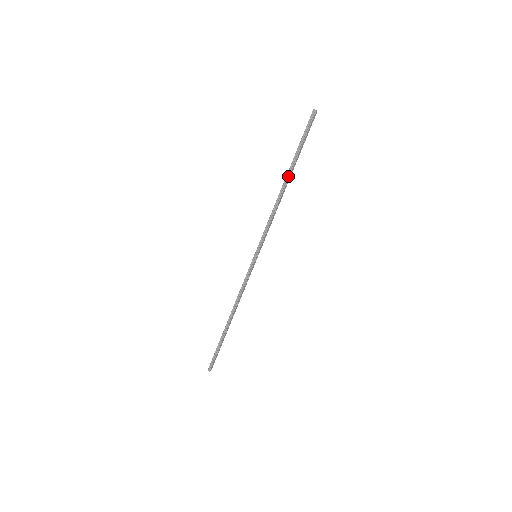
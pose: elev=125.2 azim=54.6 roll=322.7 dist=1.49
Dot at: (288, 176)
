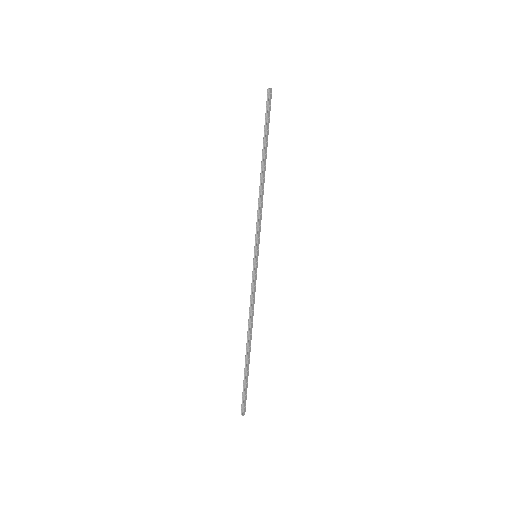
Dot at: (263, 159)
